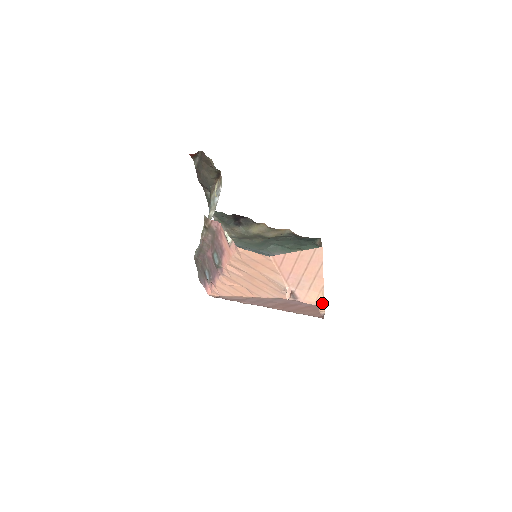
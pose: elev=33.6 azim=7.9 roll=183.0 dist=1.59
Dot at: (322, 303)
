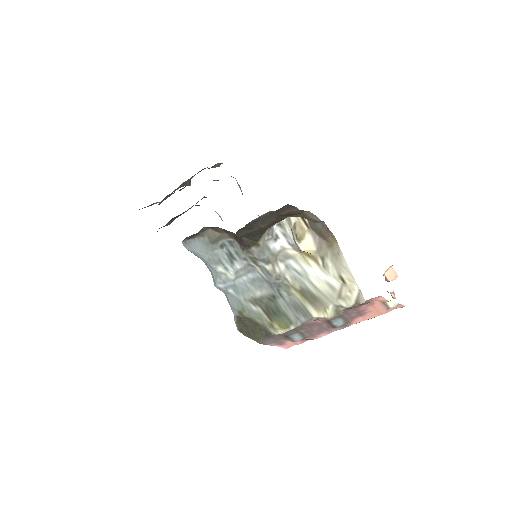
Dot at: (393, 274)
